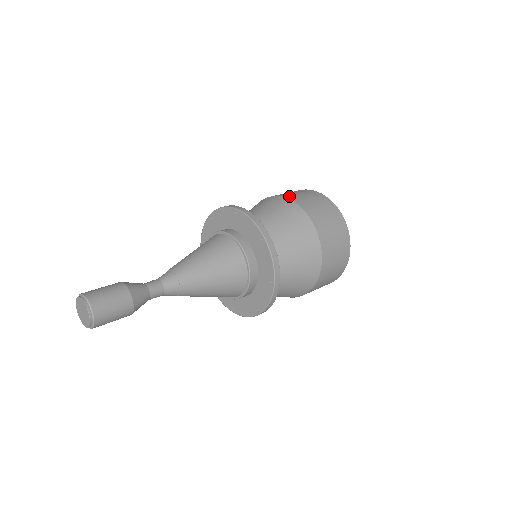
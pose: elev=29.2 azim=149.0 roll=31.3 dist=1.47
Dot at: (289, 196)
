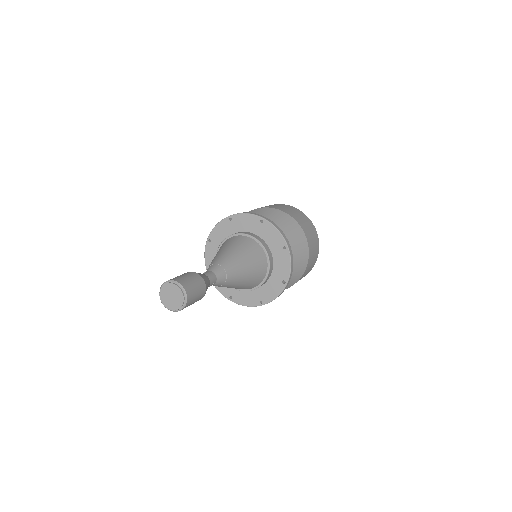
Dot at: (285, 211)
